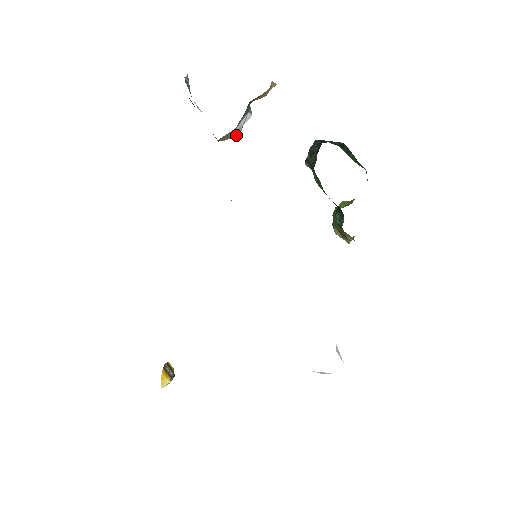
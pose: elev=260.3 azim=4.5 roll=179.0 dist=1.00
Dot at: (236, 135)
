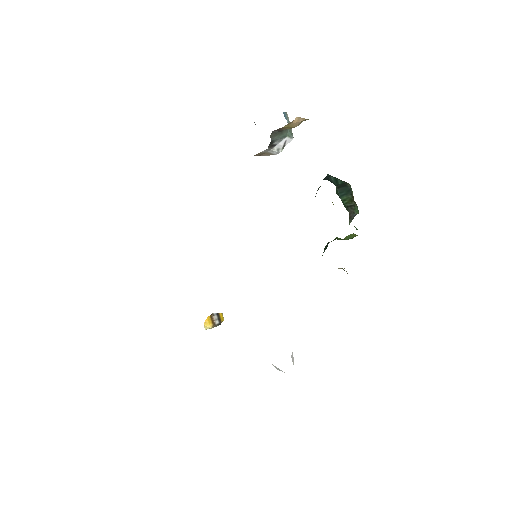
Dot at: (278, 153)
